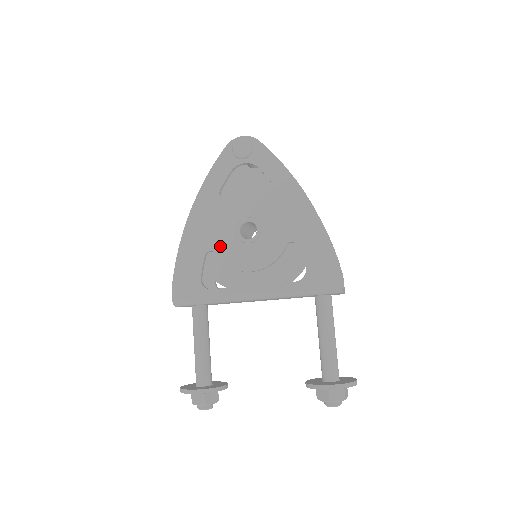
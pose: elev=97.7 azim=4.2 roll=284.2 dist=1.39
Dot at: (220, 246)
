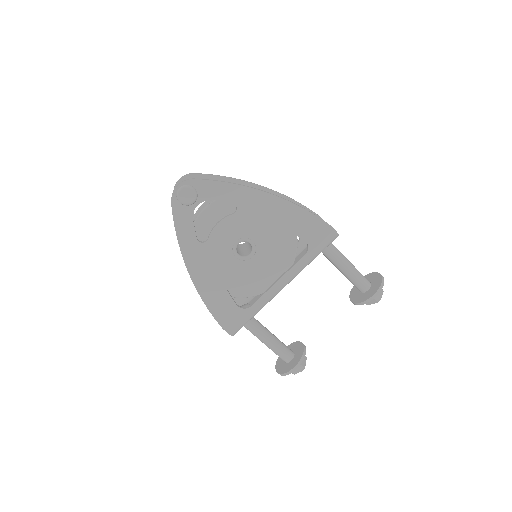
Dot at: (232, 275)
